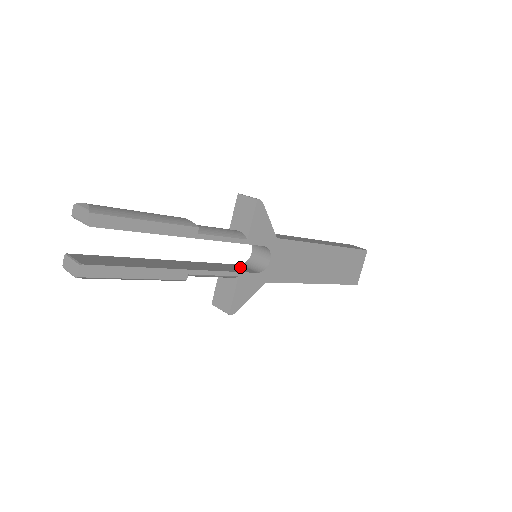
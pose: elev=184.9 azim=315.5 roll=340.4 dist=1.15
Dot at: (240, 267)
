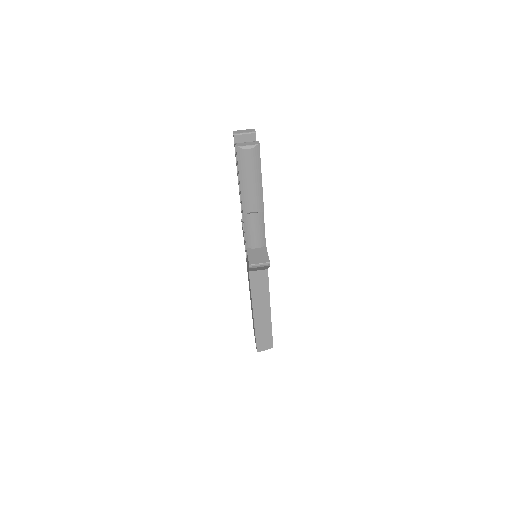
Dot at: occluded
